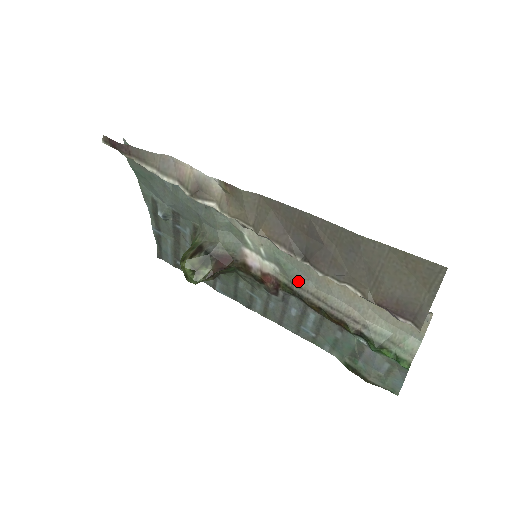
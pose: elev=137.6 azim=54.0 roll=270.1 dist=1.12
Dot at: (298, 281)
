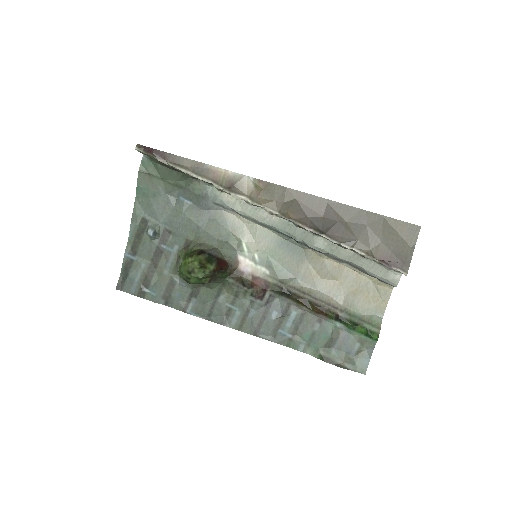
Dot at: (286, 280)
